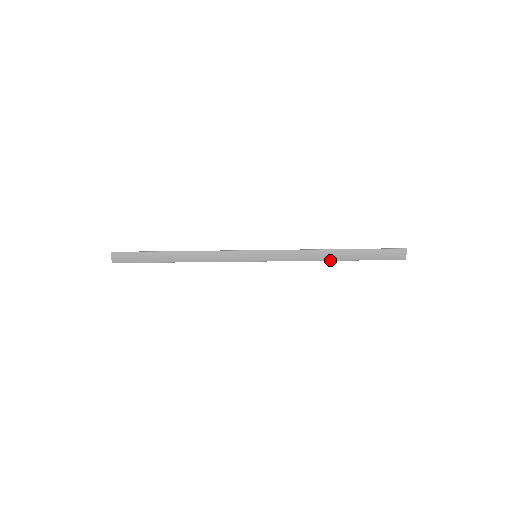
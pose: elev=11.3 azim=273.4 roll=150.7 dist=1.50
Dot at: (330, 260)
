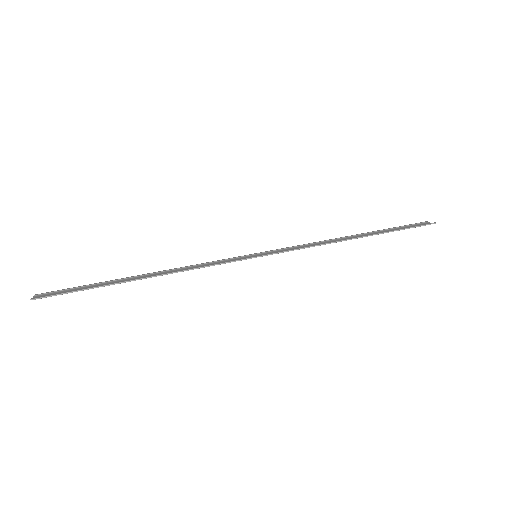
Dot at: (345, 238)
